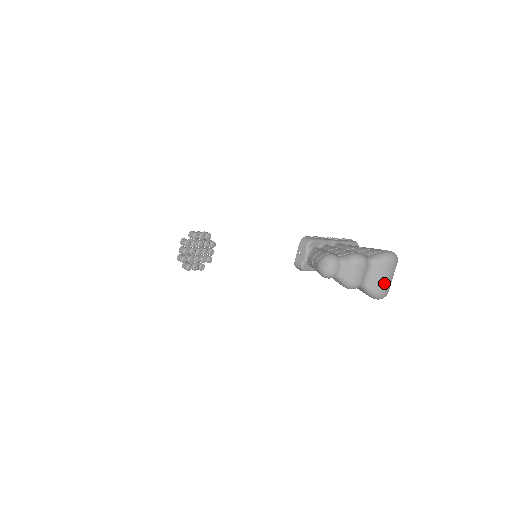
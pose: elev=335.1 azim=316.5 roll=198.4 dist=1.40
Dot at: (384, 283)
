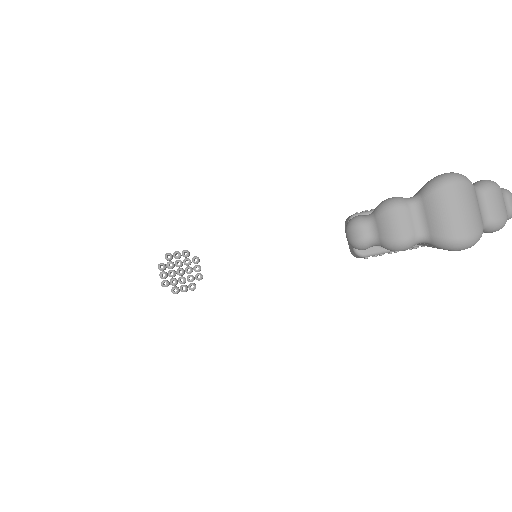
Dot at: (451, 220)
